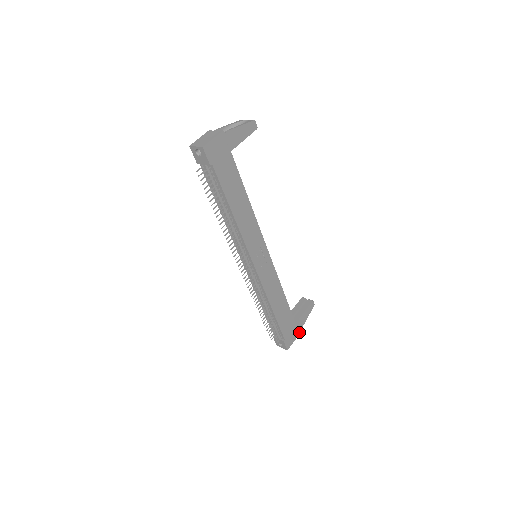
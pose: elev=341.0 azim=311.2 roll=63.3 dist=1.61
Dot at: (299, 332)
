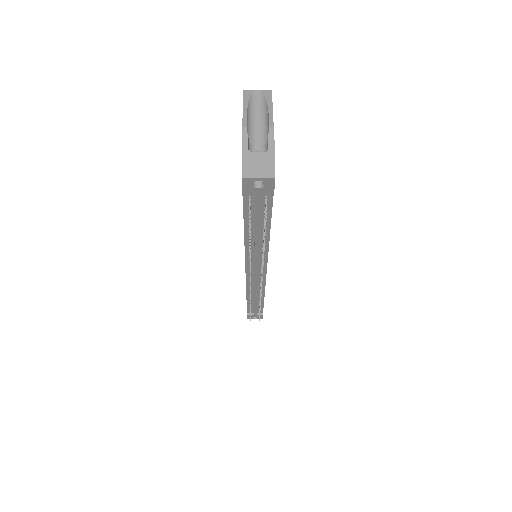
Dot at: occluded
